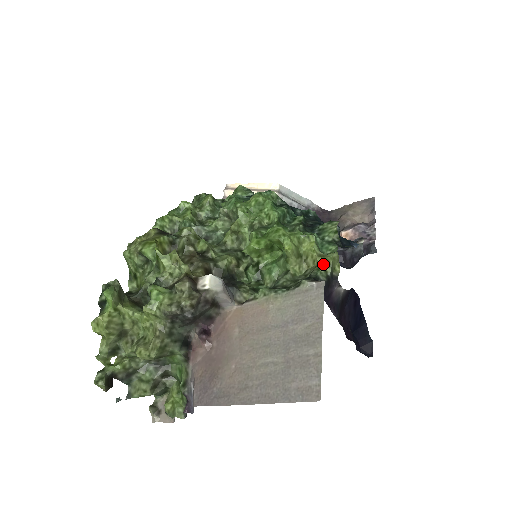
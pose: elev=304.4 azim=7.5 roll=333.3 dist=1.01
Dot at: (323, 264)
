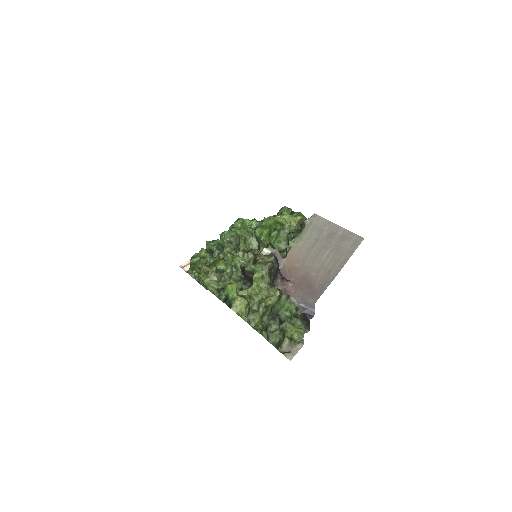
Dot at: (301, 217)
